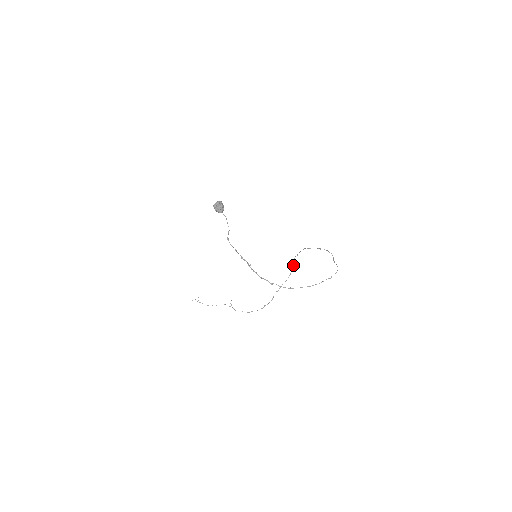
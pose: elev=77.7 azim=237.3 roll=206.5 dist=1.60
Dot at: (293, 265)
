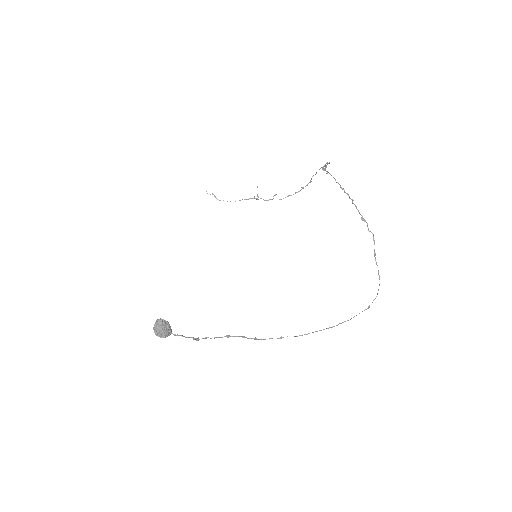
Dot at: (327, 164)
